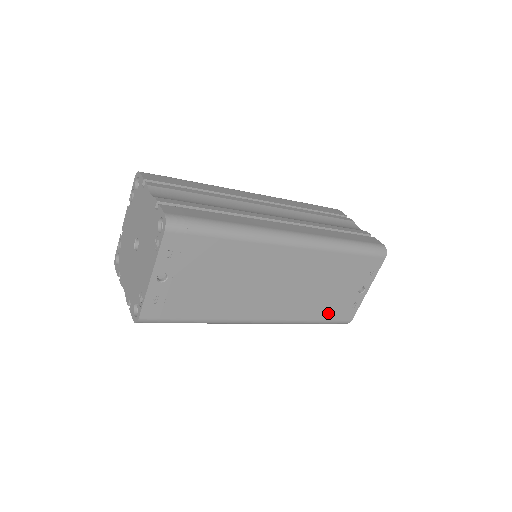
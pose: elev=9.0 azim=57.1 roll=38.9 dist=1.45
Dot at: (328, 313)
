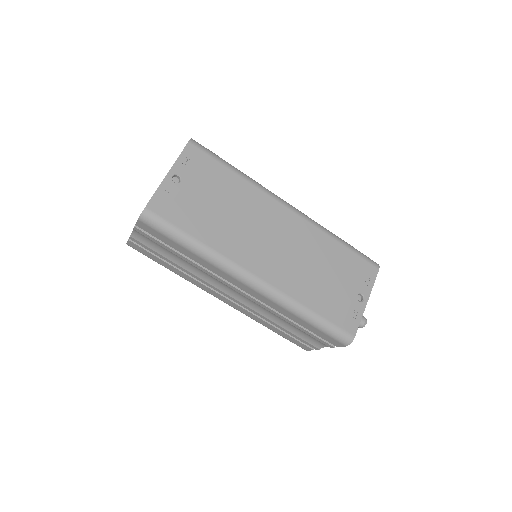
Dot at: (327, 309)
